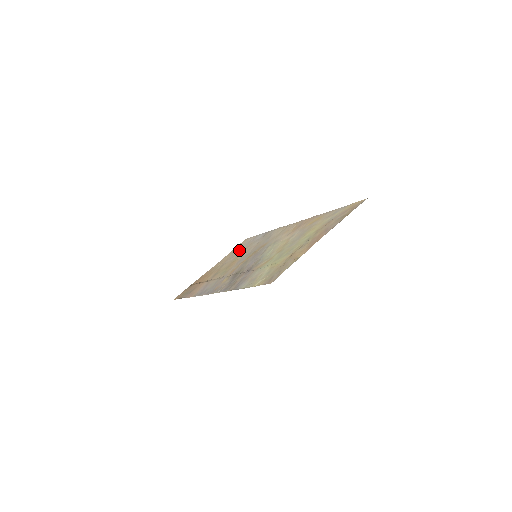
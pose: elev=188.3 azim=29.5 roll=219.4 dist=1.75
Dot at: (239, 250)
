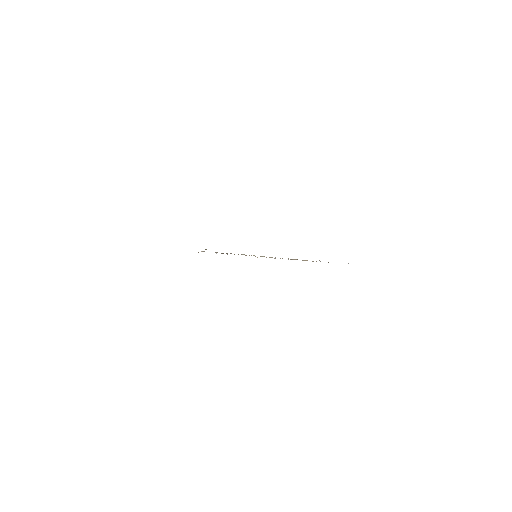
Dot at: occluded
